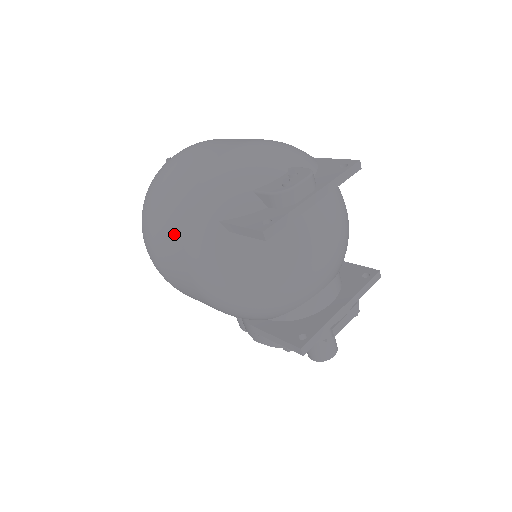
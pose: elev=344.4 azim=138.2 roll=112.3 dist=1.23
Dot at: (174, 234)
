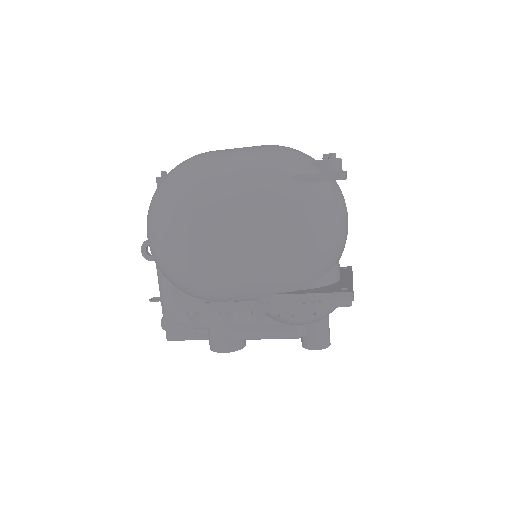
Dot at: (236, 194)
